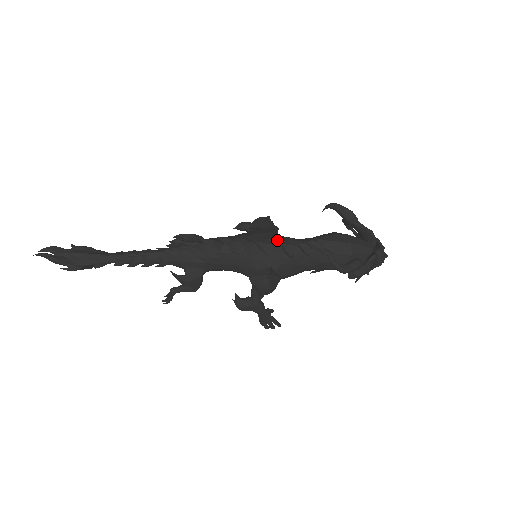
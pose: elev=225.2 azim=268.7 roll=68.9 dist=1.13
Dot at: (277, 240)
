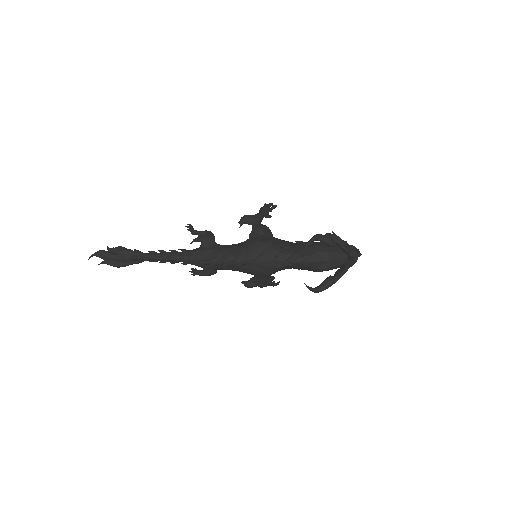
Dot at: (271, 256)
